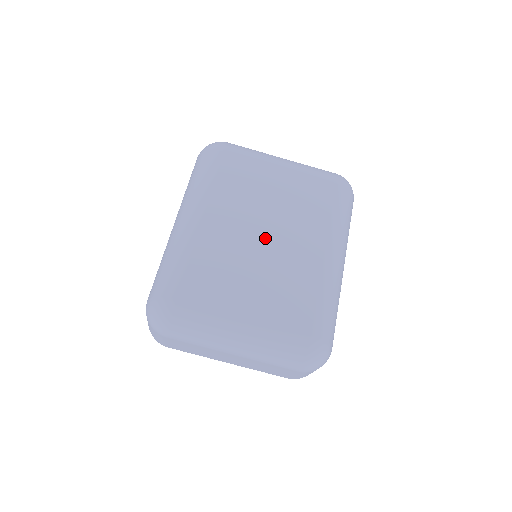
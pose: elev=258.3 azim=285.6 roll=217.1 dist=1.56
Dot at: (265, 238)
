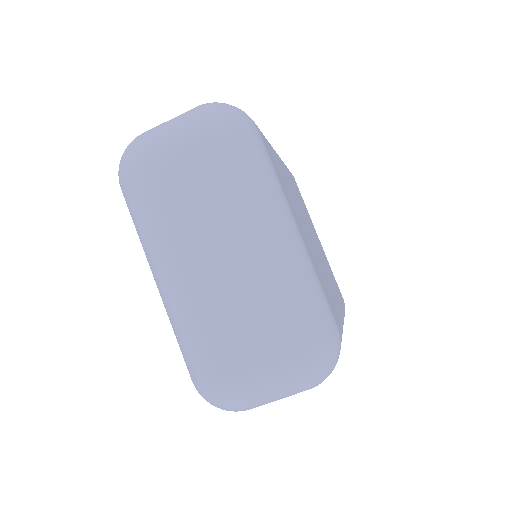
Dot at: (311, 235)
